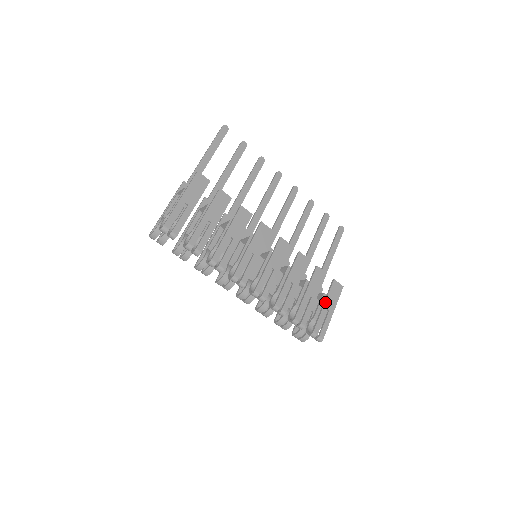
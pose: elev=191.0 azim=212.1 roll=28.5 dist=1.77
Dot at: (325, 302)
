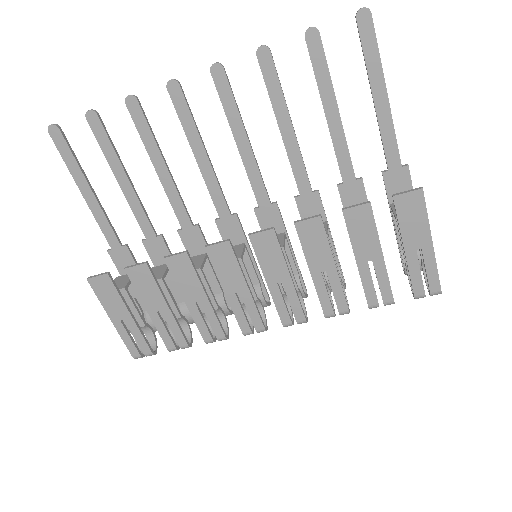
Dot at: (403, 244)
